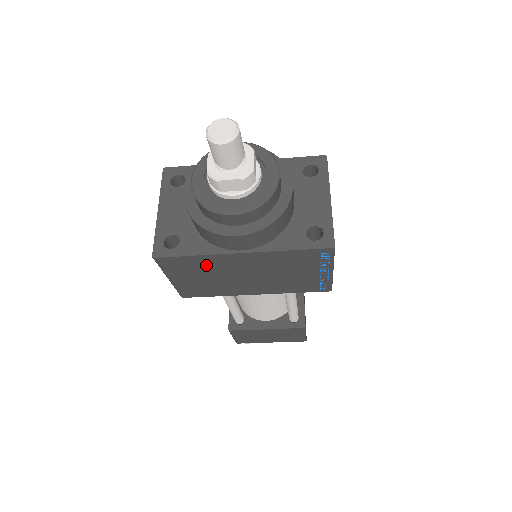
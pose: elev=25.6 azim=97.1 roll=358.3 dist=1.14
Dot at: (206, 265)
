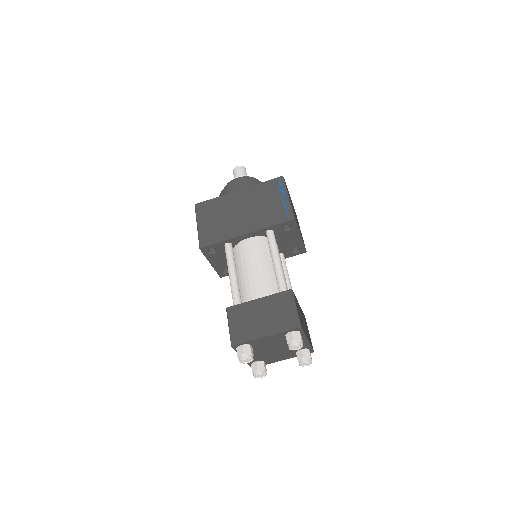
Dot at: (220, 206)
